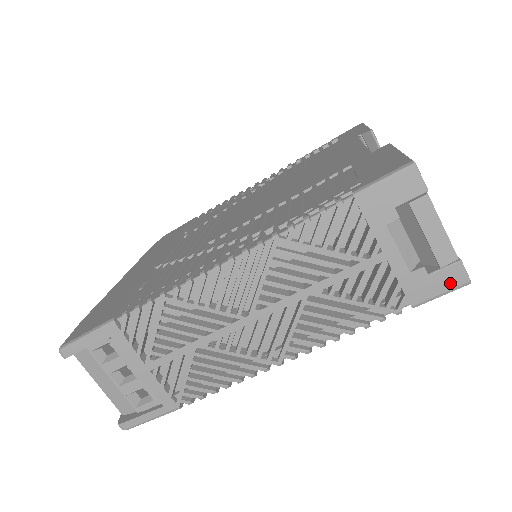
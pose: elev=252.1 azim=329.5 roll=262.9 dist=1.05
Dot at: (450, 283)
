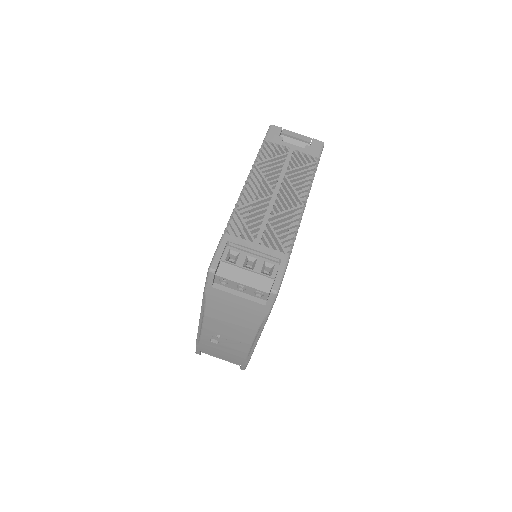
Dot at: (319, 145)
